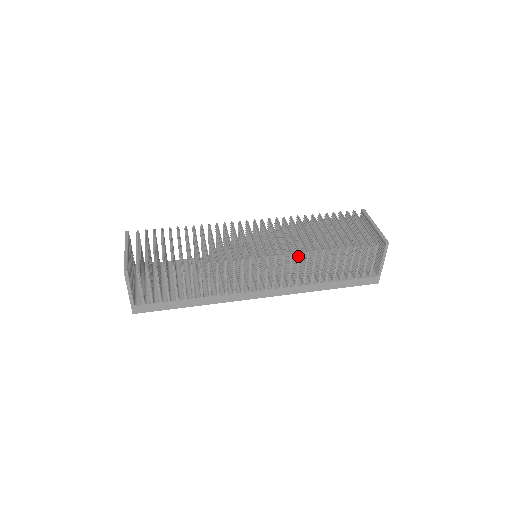
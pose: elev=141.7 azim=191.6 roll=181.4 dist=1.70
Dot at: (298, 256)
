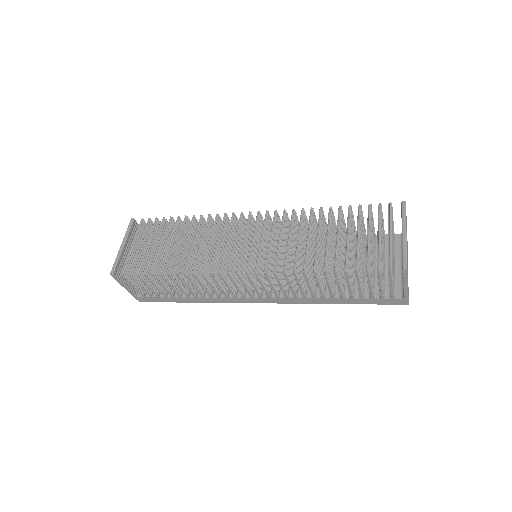
Dot at: (283, 275)
